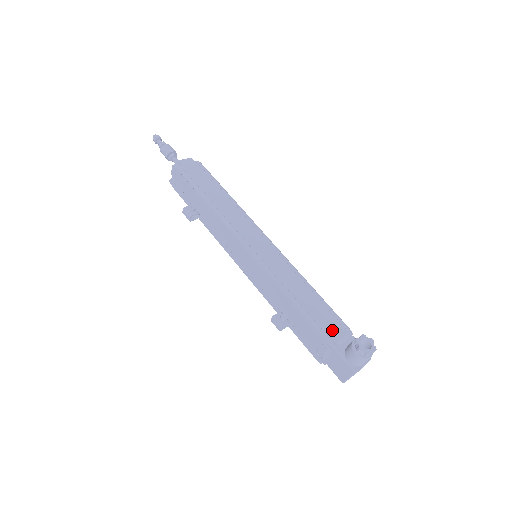
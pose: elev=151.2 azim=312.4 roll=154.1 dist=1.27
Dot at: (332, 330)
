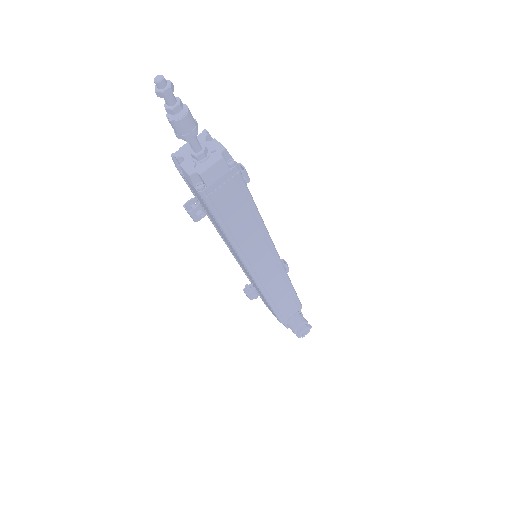
Dot at: (288, 315)
